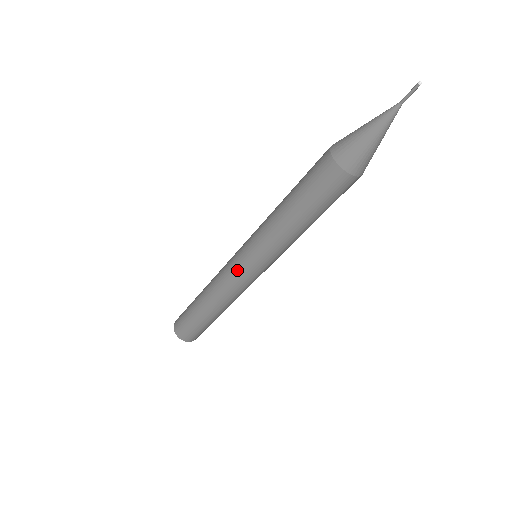
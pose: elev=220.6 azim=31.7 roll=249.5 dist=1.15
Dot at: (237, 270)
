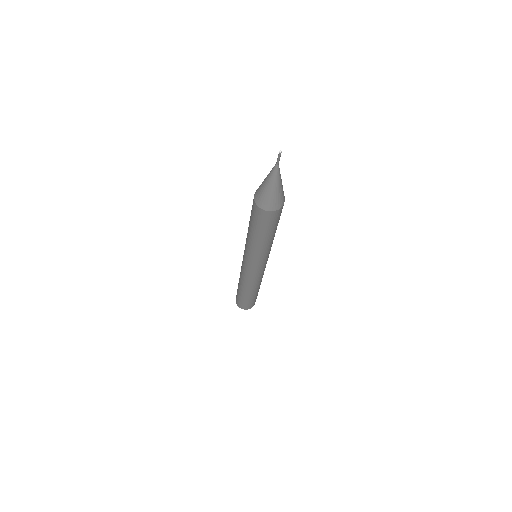
Dot at: (249, 271)
